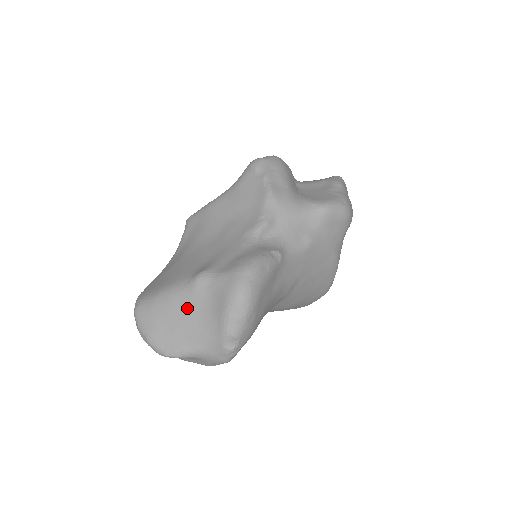
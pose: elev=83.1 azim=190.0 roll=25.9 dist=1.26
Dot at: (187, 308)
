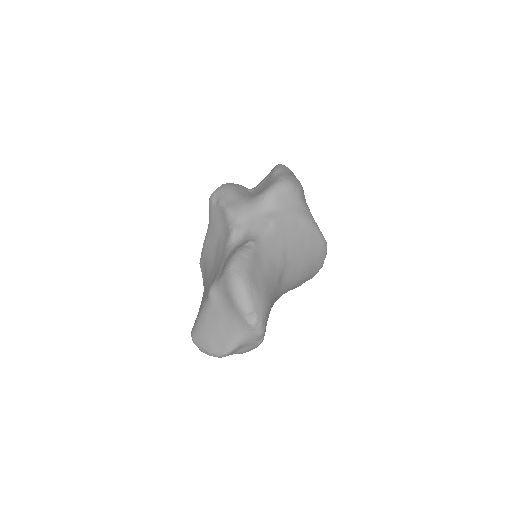
Dot at: (216, 316)
